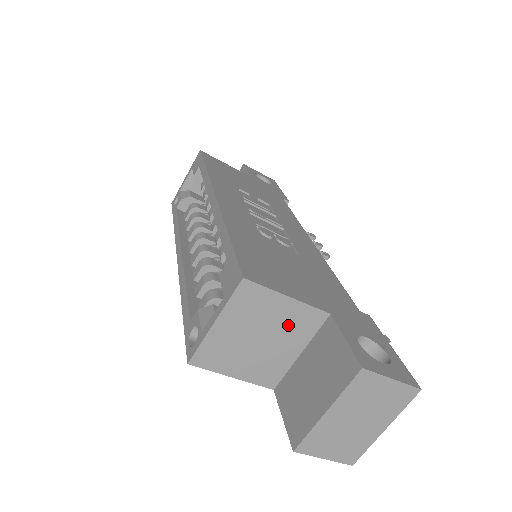
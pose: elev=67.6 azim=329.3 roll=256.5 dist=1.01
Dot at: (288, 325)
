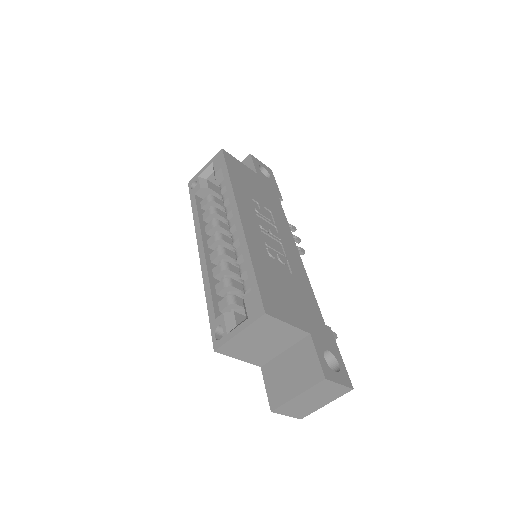
Dot at: (282, 337)
